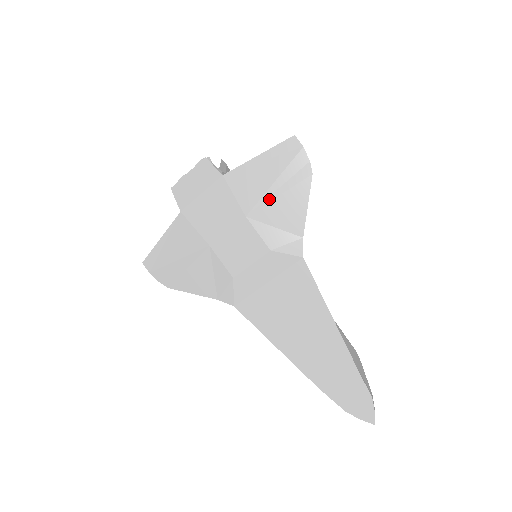
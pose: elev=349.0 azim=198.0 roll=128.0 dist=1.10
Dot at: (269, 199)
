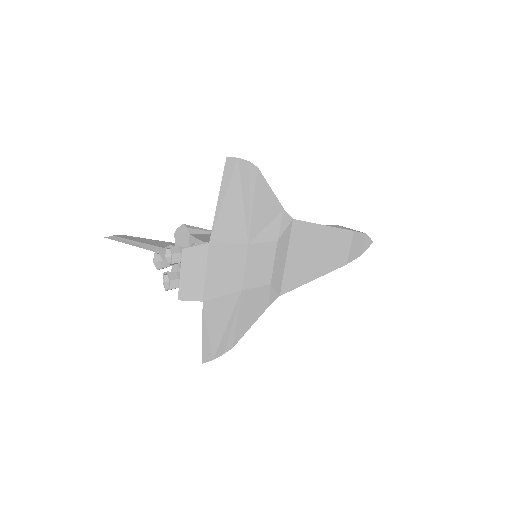
Dot at: (250, 216)
